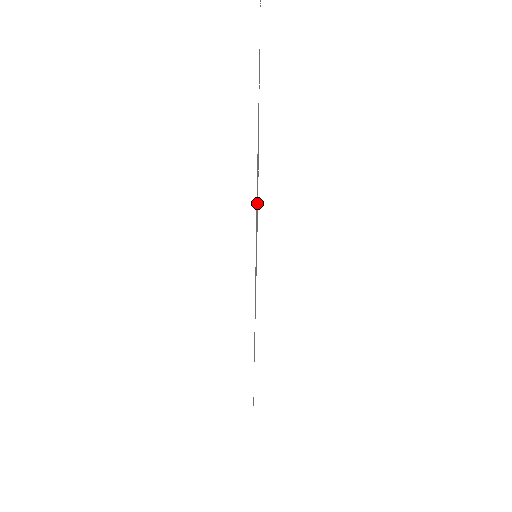
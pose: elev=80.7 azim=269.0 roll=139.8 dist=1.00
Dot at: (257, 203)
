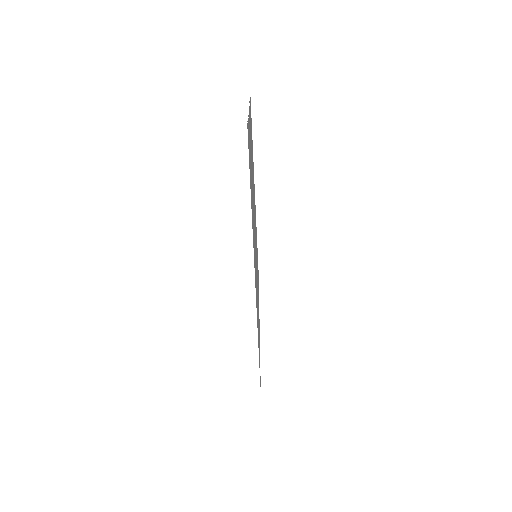
Dot at: (250, 164)
